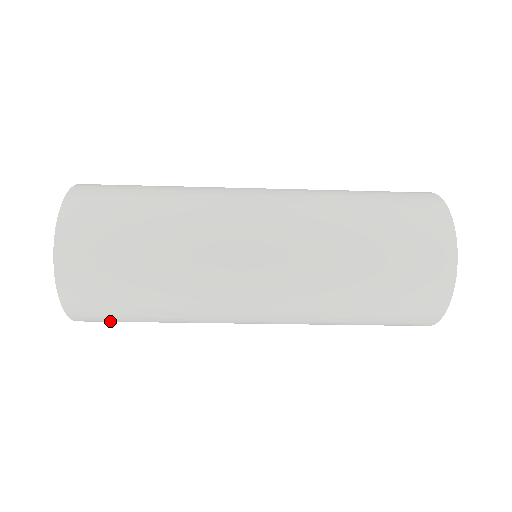
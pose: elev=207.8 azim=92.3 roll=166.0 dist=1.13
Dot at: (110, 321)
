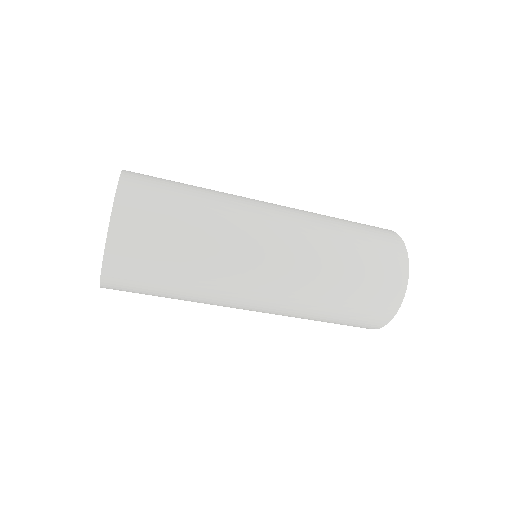
Dot at: (132, 287)
